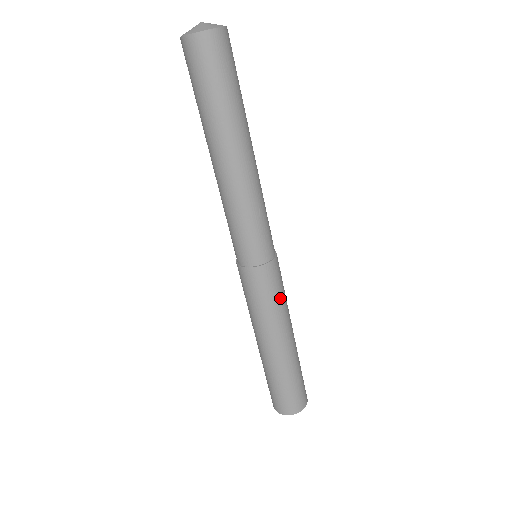
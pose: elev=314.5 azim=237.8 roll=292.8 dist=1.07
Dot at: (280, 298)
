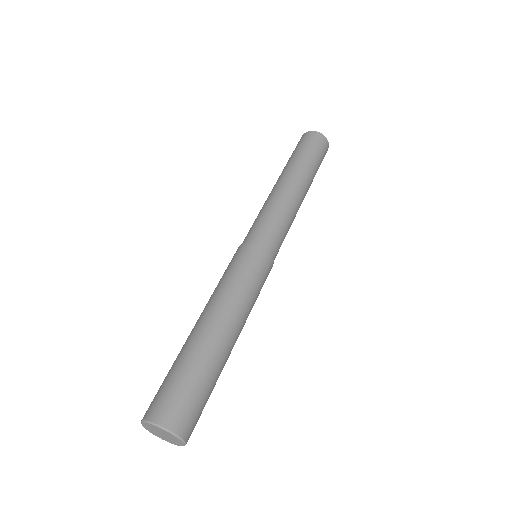
Dot at: (242, 278)
